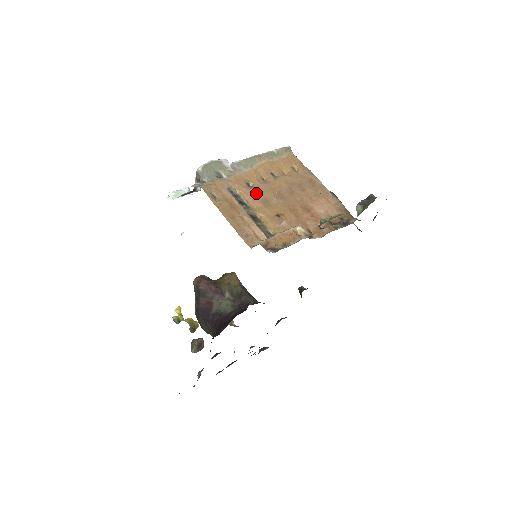
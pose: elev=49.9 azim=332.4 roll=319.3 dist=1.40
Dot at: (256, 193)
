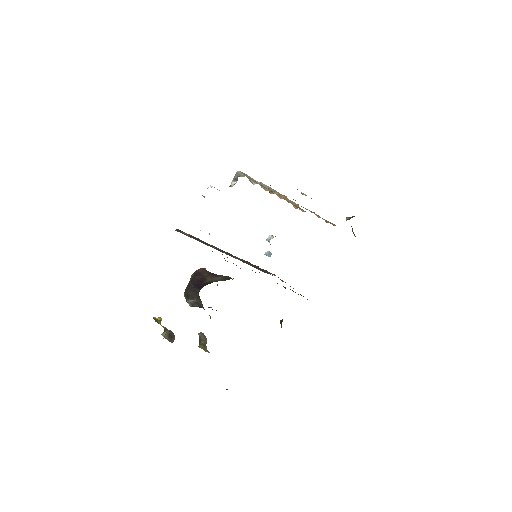
Dot at: (274, 191)
